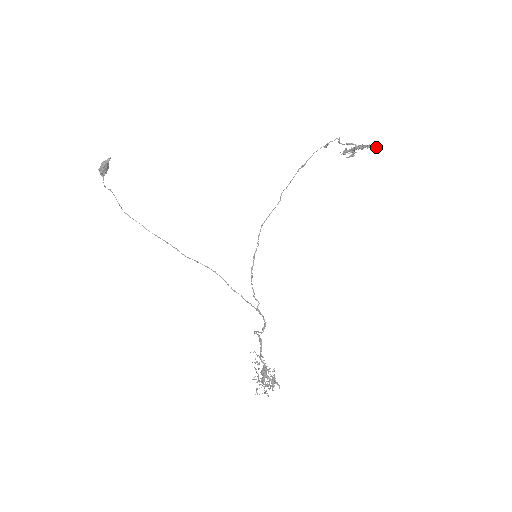
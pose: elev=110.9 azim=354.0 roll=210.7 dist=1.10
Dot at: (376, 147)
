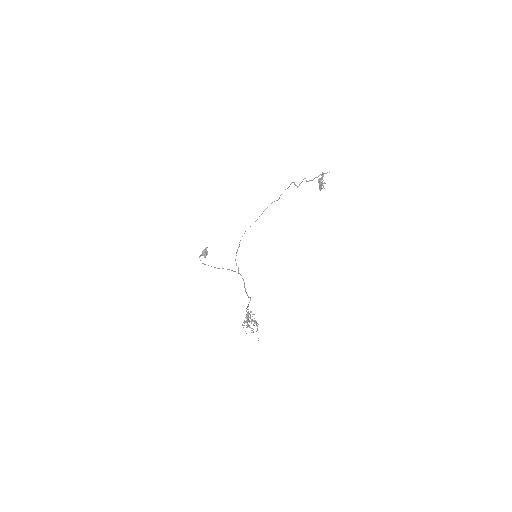
Dot at: (329, 172)
